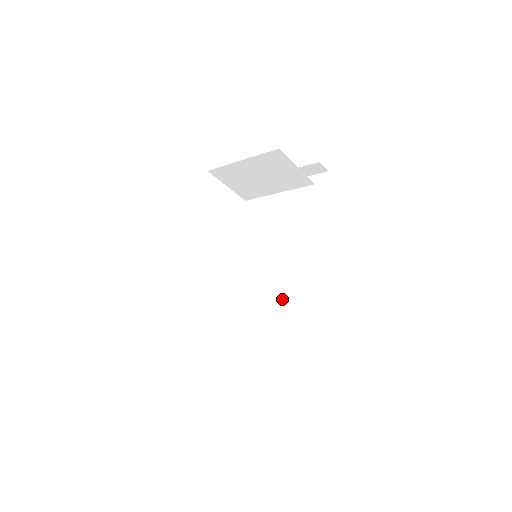
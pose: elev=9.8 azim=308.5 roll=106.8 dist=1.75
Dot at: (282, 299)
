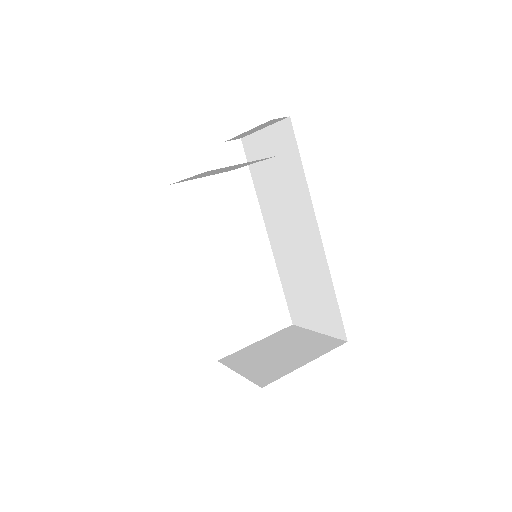
Dot at: (305, 273)
